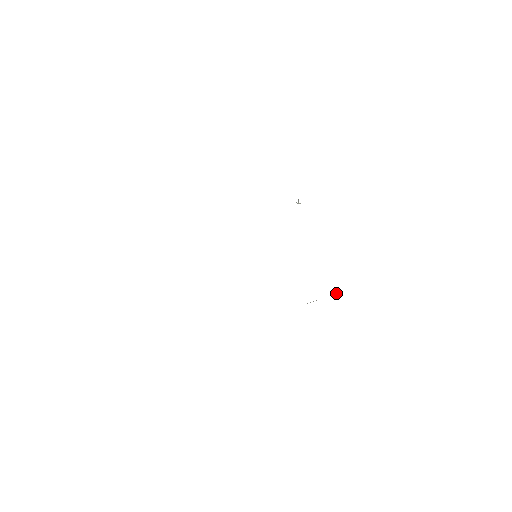
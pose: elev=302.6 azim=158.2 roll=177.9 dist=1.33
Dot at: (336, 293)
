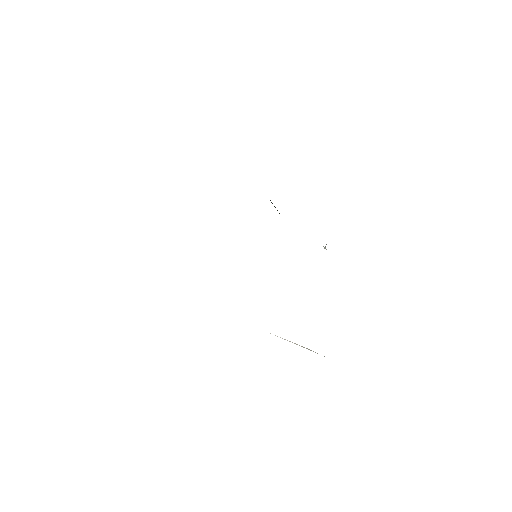
Dot at: occluded
